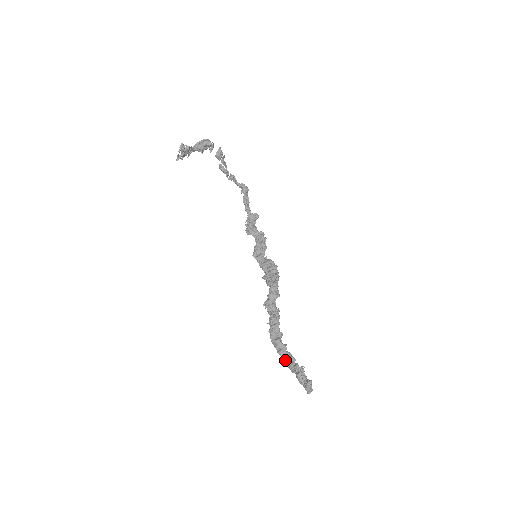
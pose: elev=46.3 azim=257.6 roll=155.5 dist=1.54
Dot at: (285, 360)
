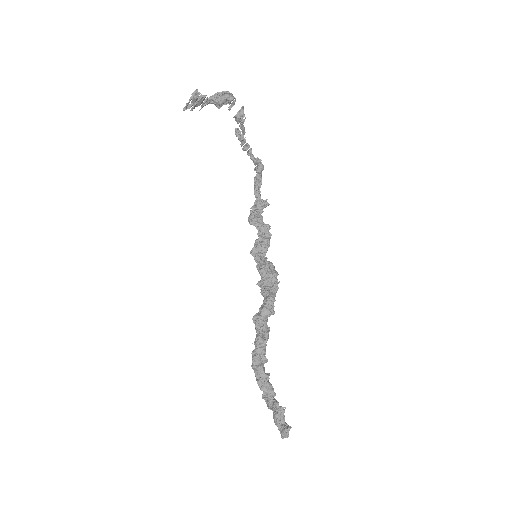
Dot at: (263, 392)
